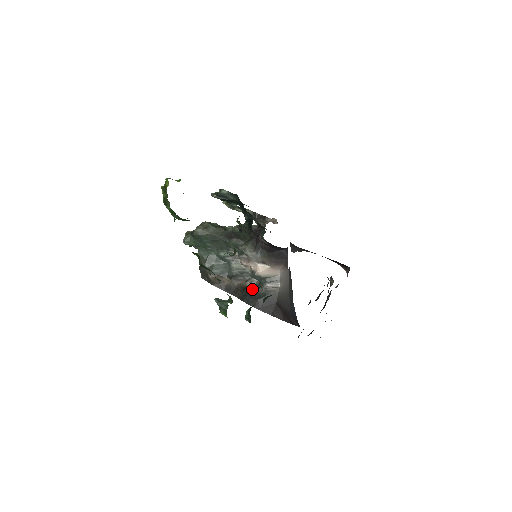
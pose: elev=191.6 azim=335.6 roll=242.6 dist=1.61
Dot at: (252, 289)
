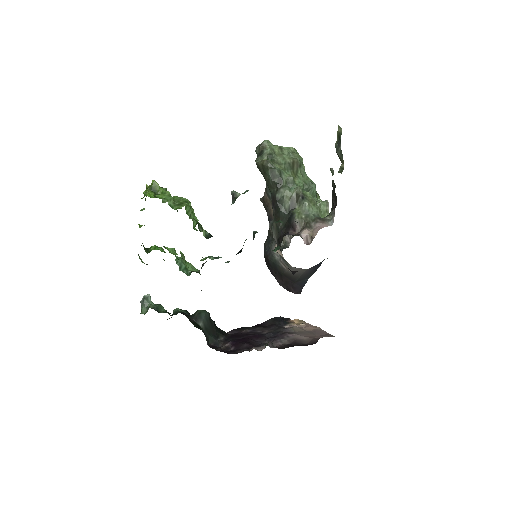
Dot at: occluded
